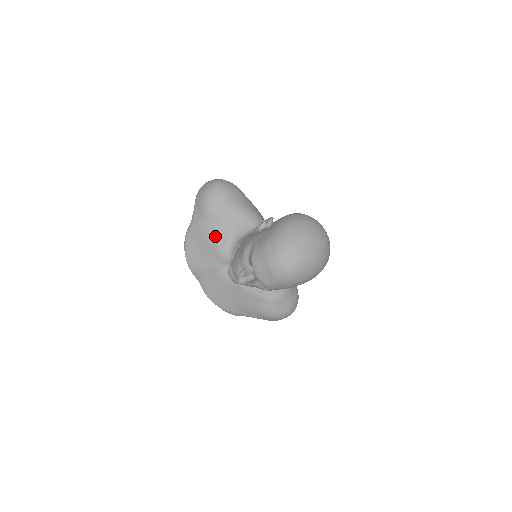
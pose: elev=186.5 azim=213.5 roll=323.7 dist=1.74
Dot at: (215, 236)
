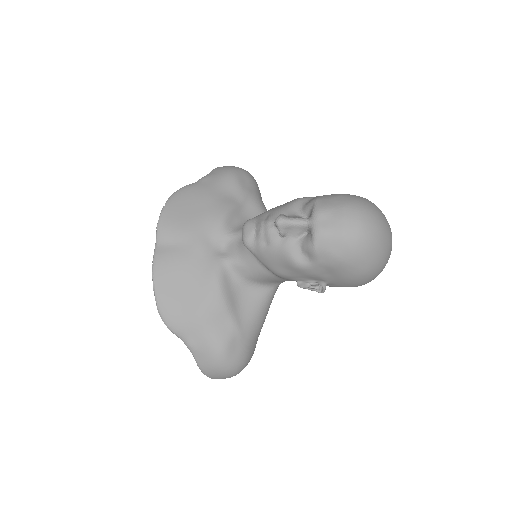
Dot at: (225, 203)
